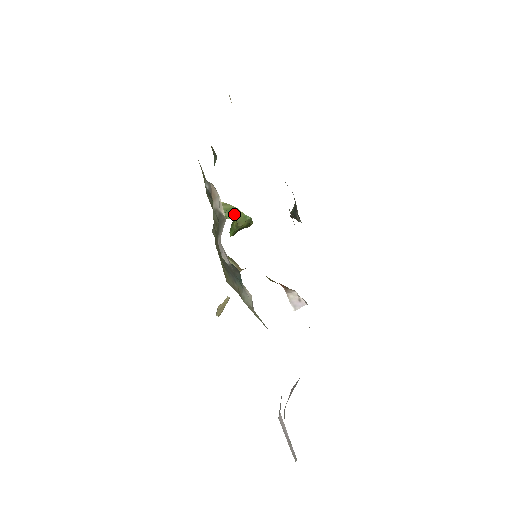
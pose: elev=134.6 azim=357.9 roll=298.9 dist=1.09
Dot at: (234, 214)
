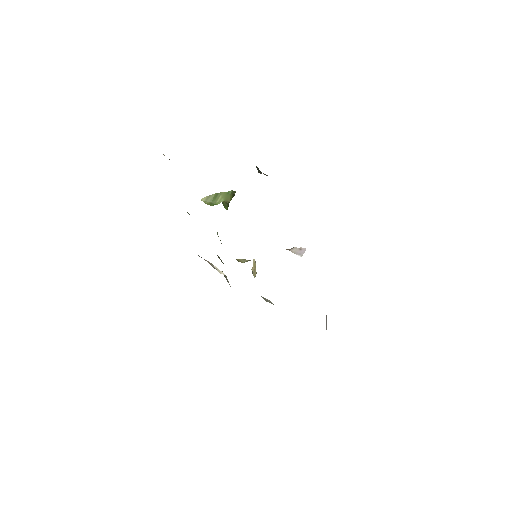
Dot at: (219, 198)
